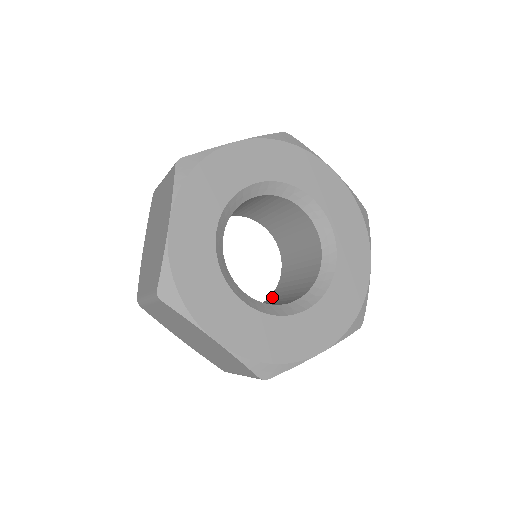
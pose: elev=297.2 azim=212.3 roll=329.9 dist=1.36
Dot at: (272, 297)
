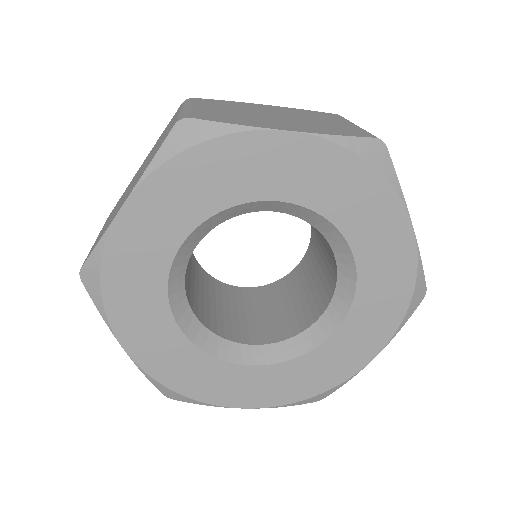
Dot at: (263, 291)
